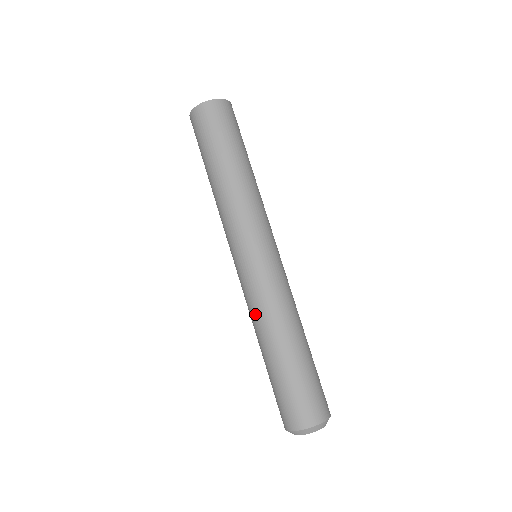
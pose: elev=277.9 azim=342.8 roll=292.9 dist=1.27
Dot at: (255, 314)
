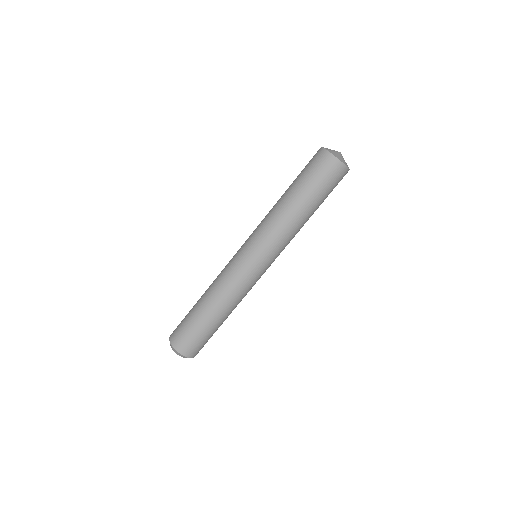
Dot at: occluded
